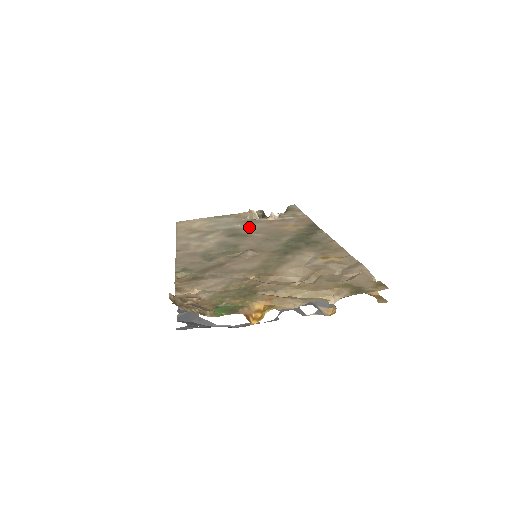
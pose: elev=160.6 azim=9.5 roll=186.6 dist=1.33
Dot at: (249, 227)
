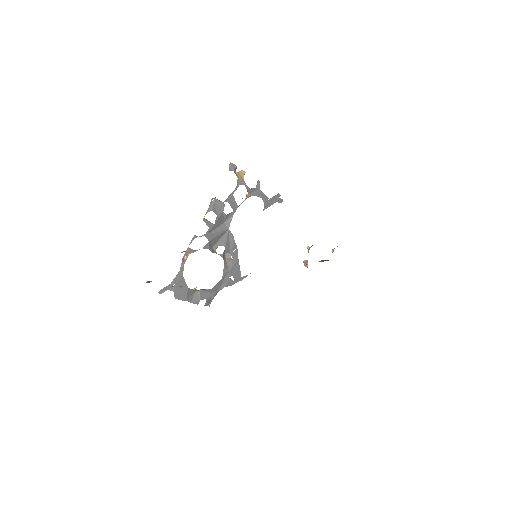
Dot at: occluded
